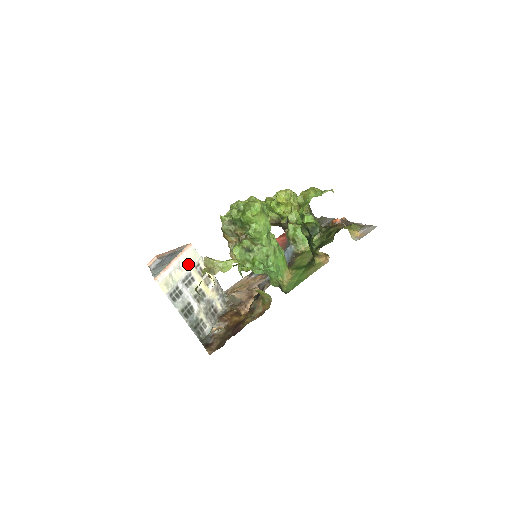
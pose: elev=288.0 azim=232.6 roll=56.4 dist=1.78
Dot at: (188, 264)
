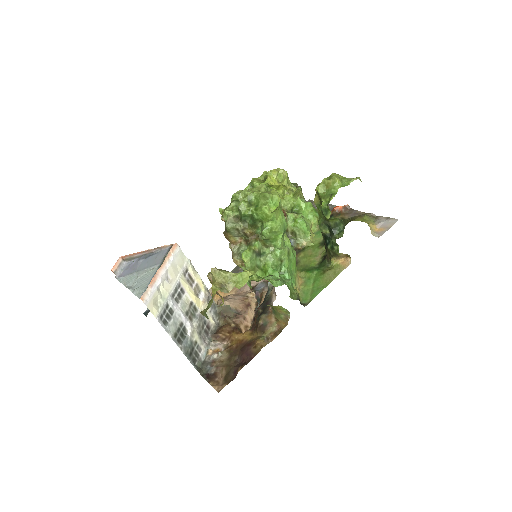
Dot at: (176, 272)
